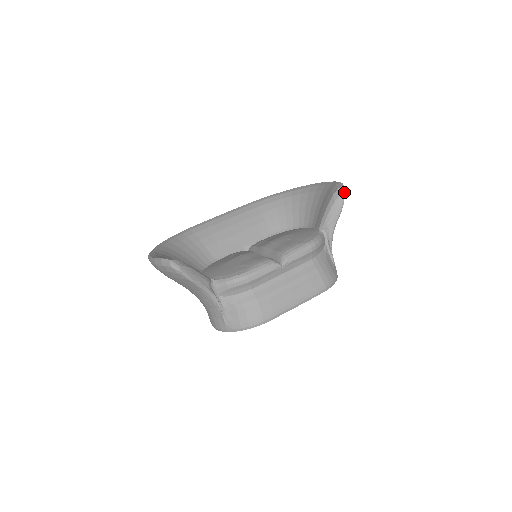
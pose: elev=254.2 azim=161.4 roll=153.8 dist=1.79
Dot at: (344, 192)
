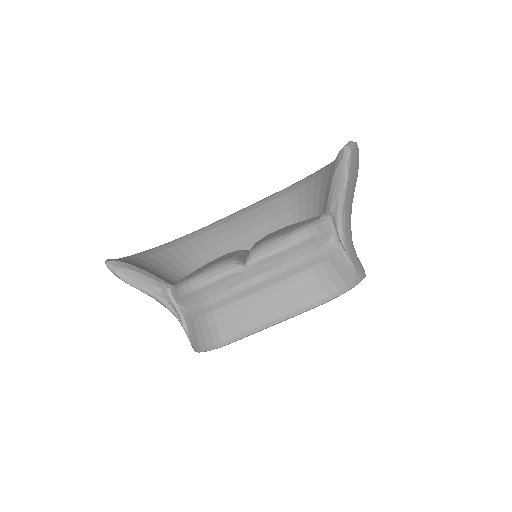
Dot at: (347, 154)
